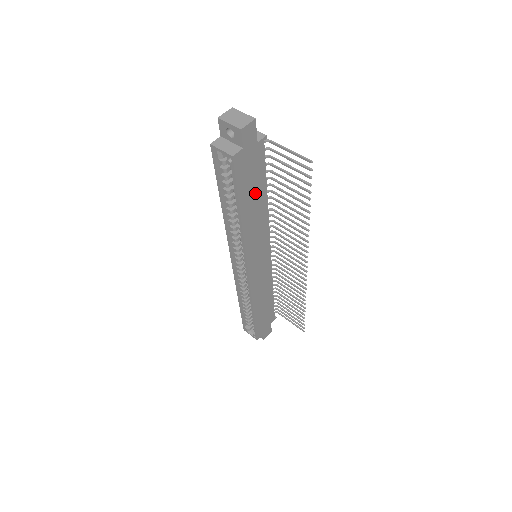
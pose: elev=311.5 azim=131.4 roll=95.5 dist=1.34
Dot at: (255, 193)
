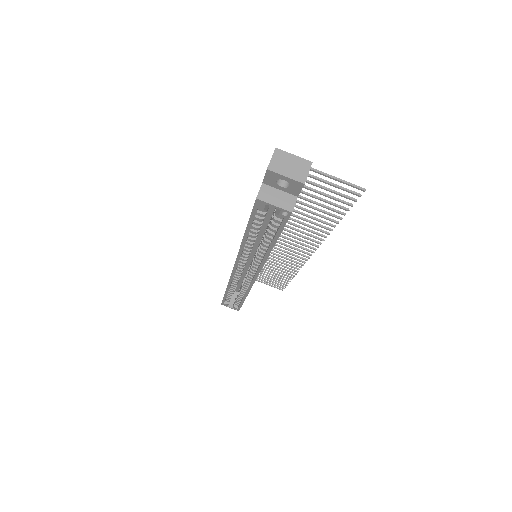
Dot at: occluded
